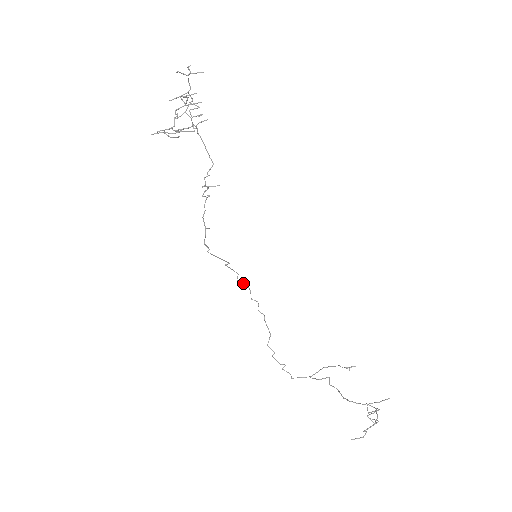
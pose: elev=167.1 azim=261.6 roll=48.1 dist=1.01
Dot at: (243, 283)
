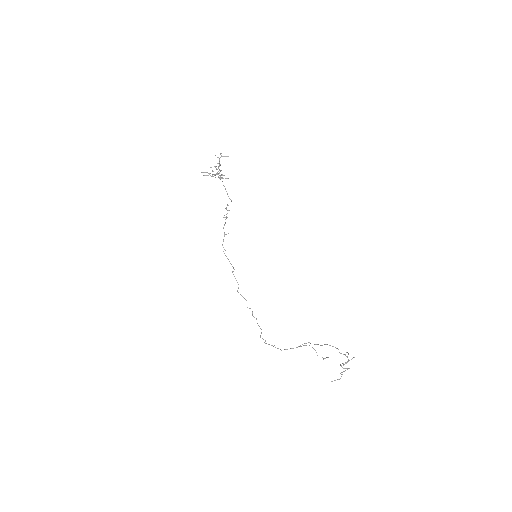
Dot at: (241, 295)
